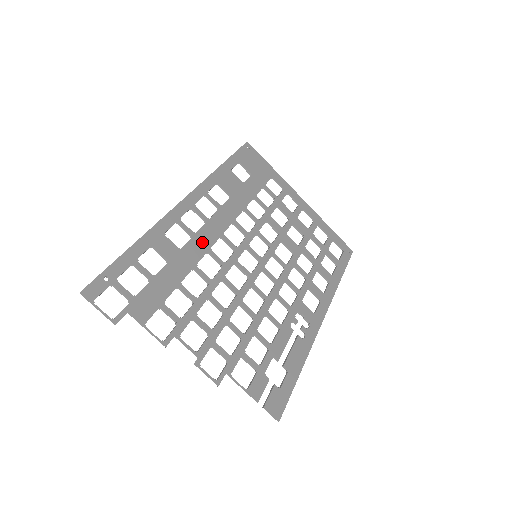
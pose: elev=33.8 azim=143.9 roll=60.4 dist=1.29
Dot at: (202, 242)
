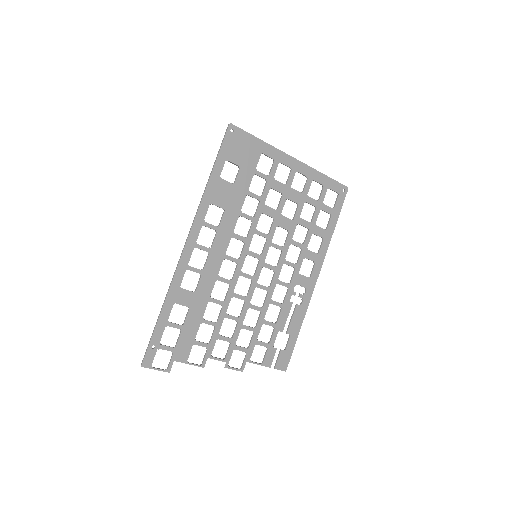
Dot at: (210, 274)
